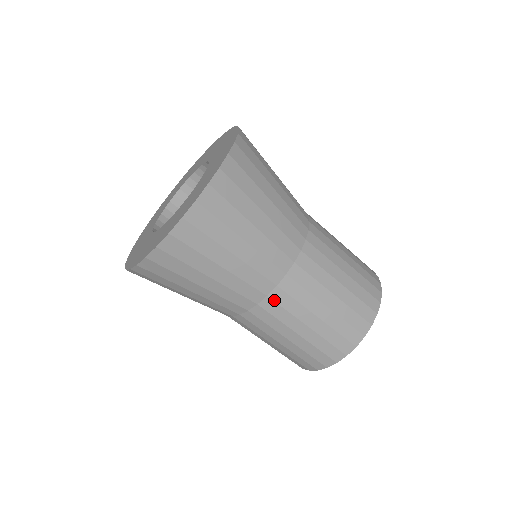
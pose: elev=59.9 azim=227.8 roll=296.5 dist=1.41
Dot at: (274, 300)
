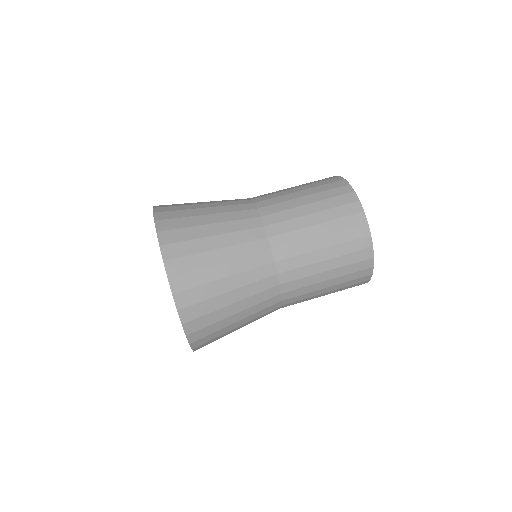
Dot at: (275, 235)
